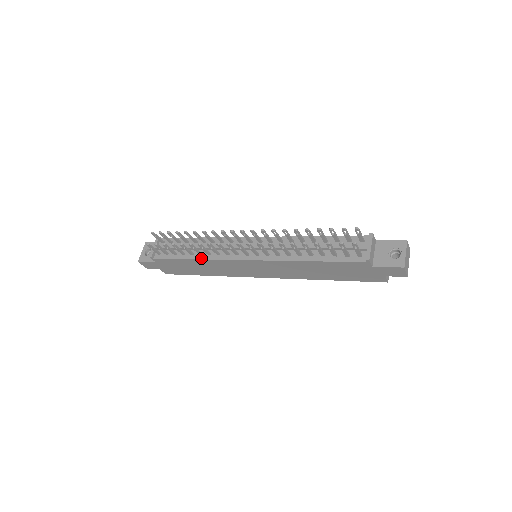
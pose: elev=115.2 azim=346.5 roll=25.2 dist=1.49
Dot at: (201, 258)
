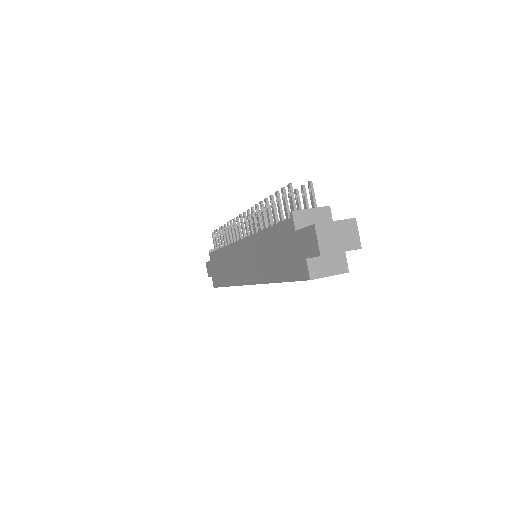
Dot at: occluded
